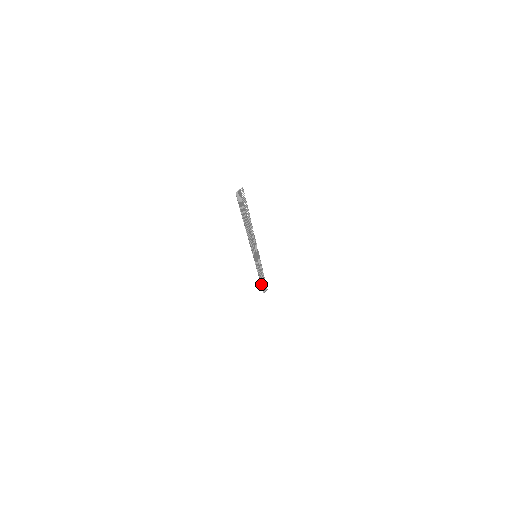
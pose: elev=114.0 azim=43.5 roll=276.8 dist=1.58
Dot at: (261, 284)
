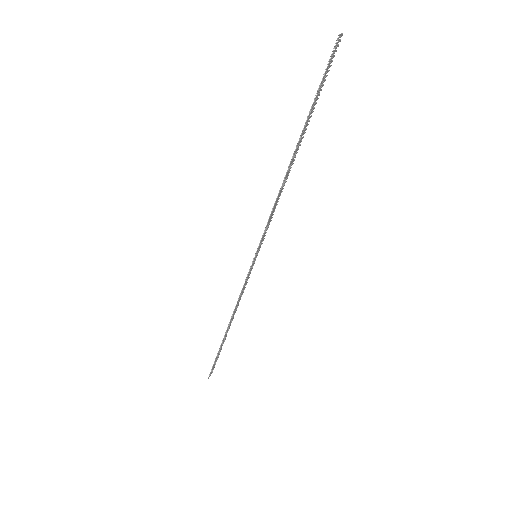
Dot at: (219, 348)
